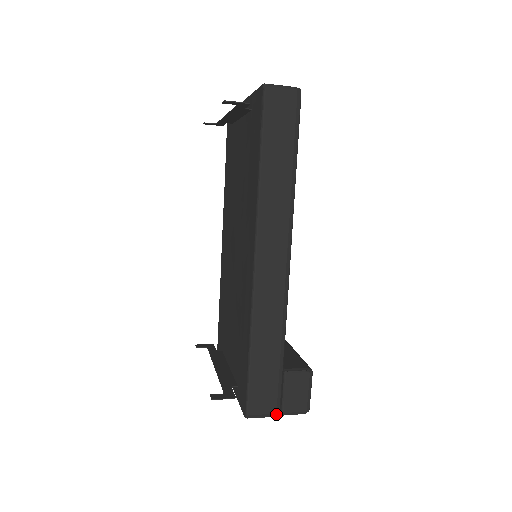
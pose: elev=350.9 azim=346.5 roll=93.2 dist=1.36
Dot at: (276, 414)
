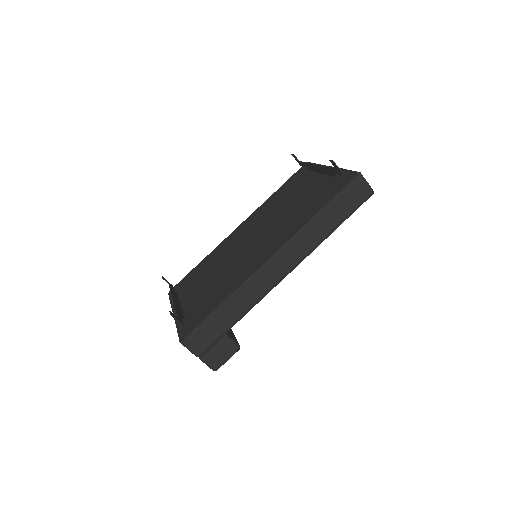
Dot at: (199, 355)
